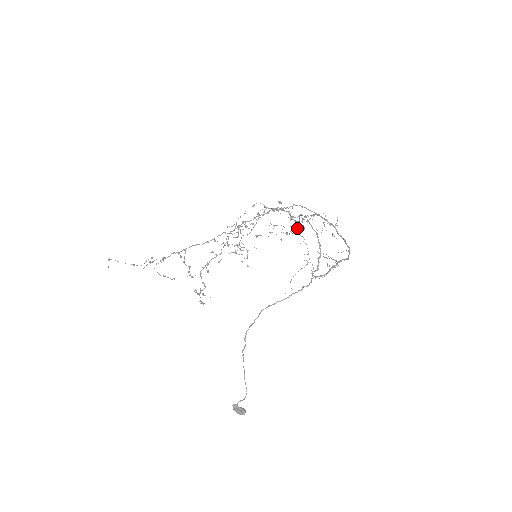
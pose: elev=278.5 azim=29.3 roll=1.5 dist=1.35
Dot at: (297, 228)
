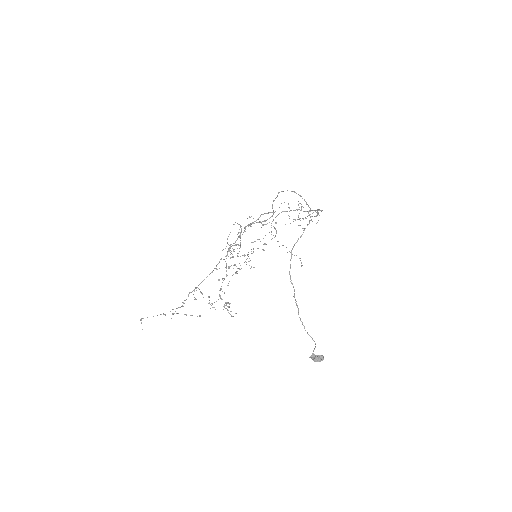
Dot at: (271, 232)
